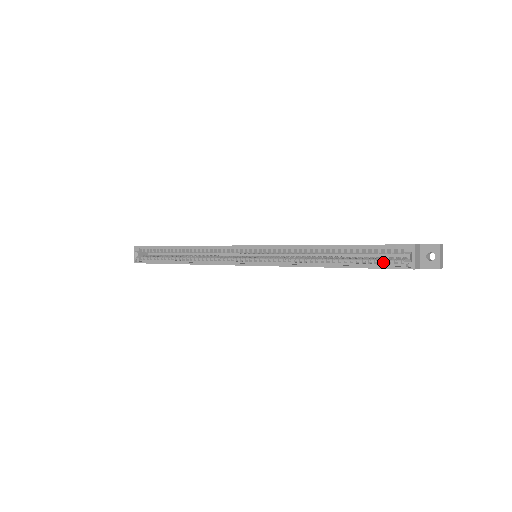
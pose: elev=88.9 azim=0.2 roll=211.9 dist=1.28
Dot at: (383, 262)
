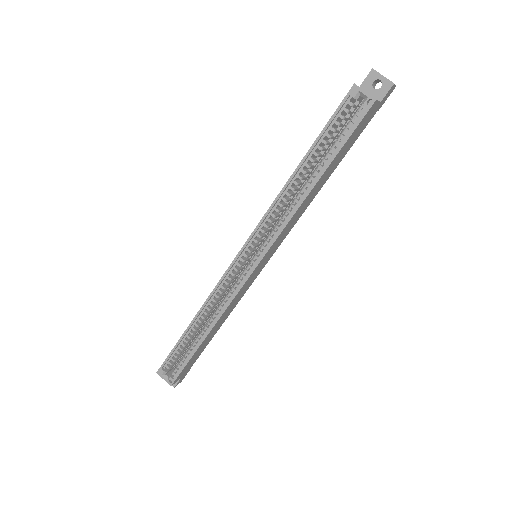
Dot at: occluded
